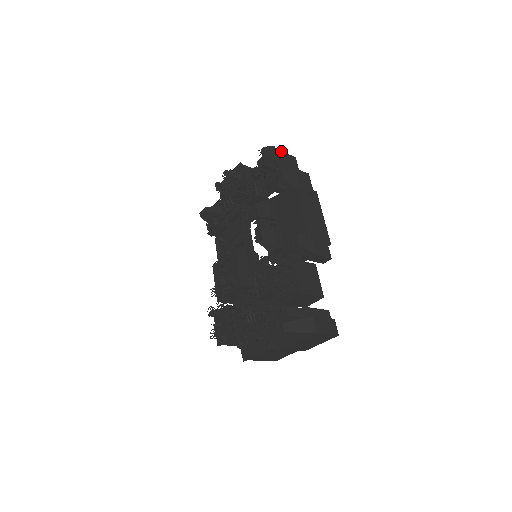
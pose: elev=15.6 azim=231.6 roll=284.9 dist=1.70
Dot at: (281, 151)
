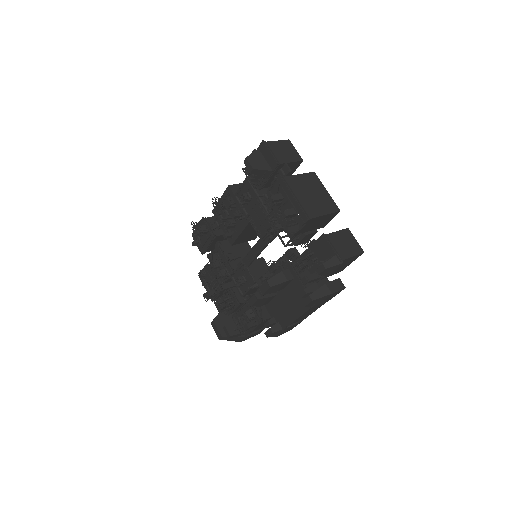
Dot at: (349, 258)
